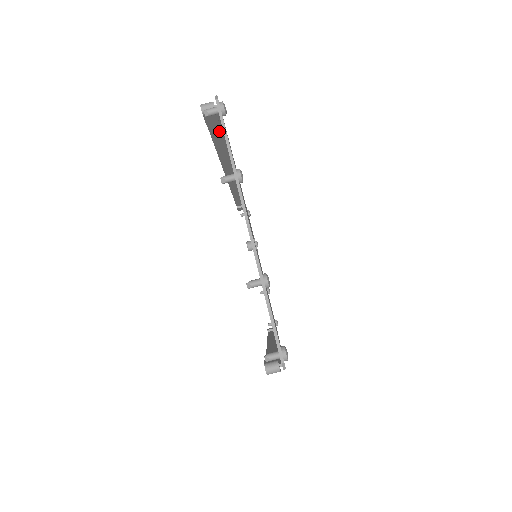
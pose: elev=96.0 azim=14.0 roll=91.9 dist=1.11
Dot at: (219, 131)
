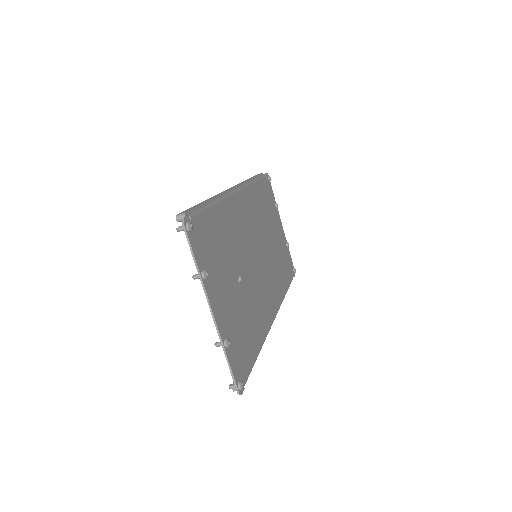
Dot at: occluded
